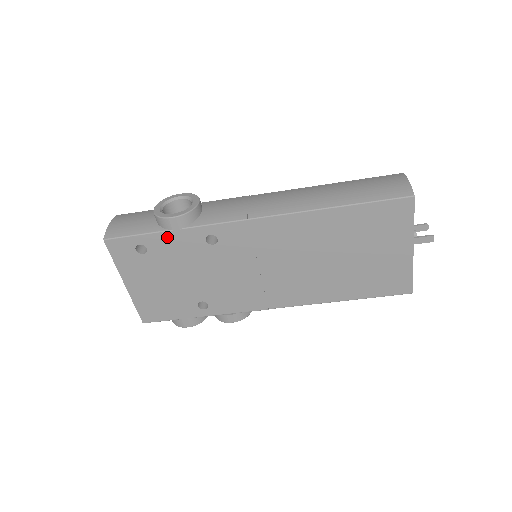
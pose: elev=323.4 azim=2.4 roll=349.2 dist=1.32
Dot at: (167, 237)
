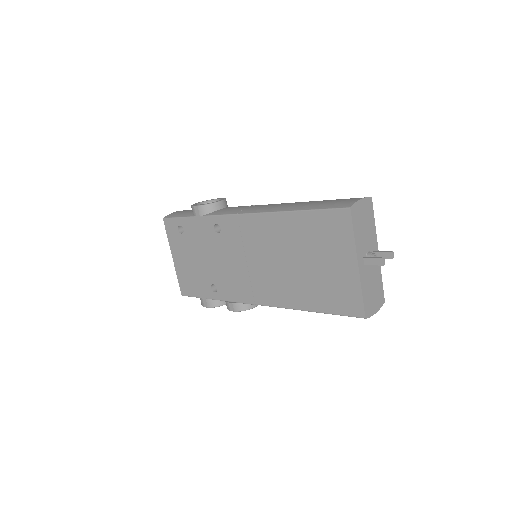
Dot at: (194, 222)
